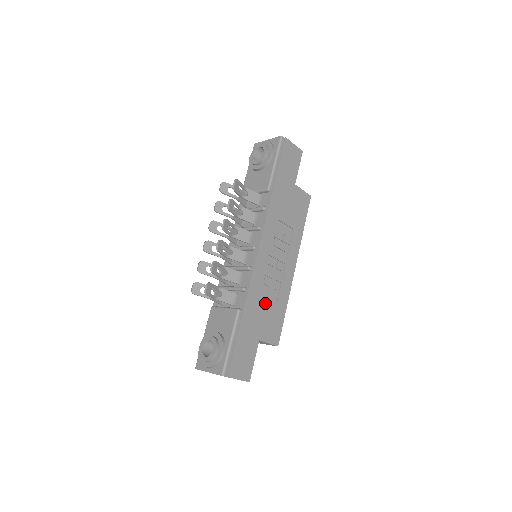
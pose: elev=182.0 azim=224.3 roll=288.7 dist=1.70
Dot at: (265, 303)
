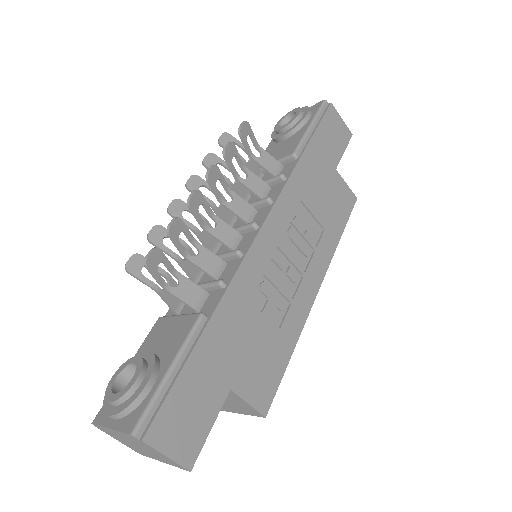
Dot at: (255, 324)
